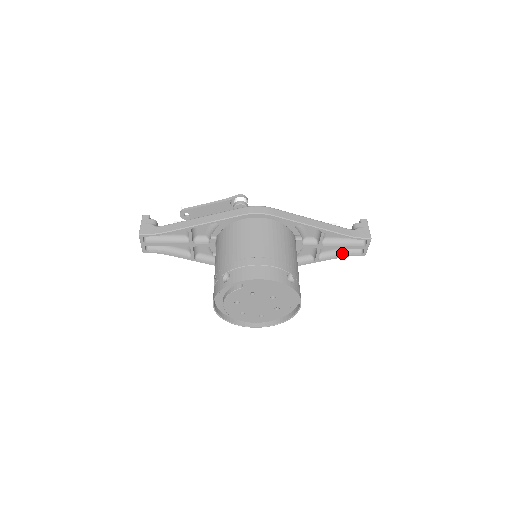
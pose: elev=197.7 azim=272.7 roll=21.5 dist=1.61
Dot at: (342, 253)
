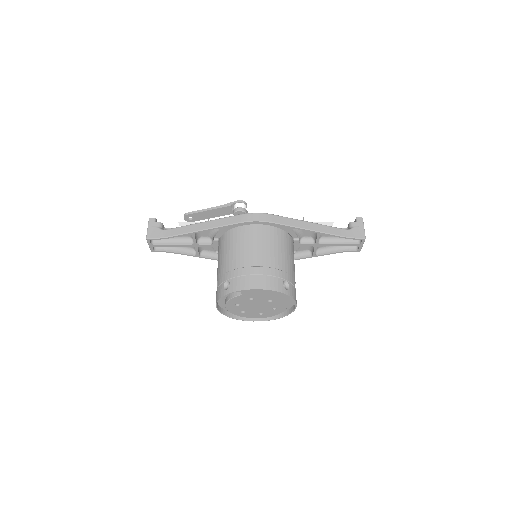
Dot at: (338, 249)
